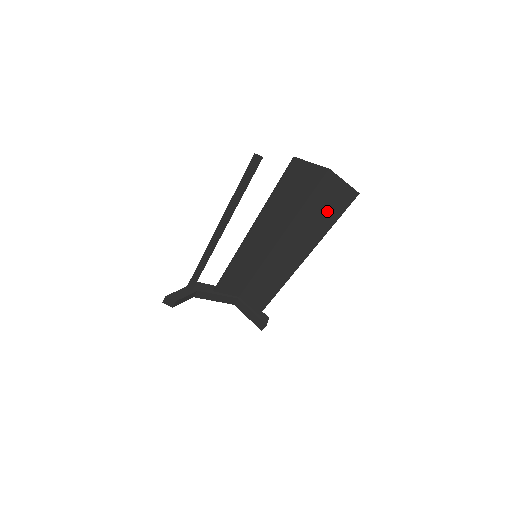
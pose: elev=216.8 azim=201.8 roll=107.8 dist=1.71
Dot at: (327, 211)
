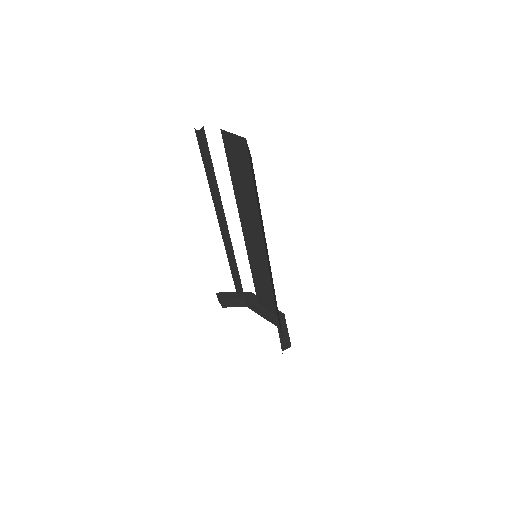
Dot at: (256, 189)
